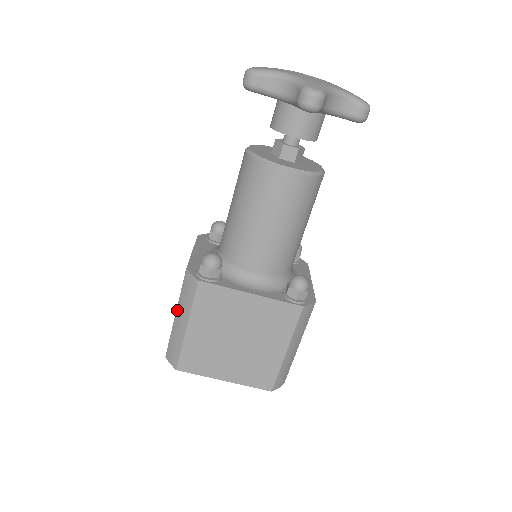
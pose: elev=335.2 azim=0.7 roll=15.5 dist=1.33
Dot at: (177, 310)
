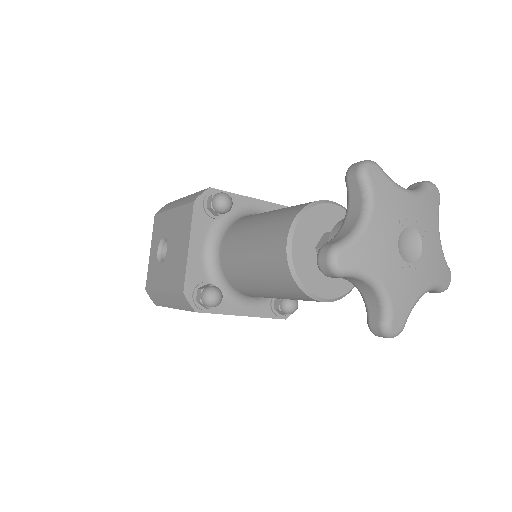
Dot at: (165, 293)
